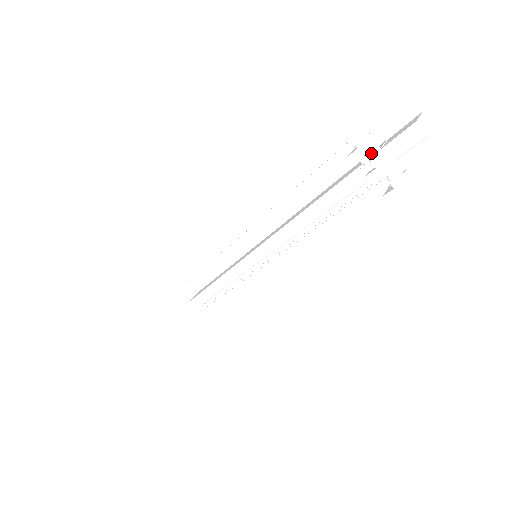
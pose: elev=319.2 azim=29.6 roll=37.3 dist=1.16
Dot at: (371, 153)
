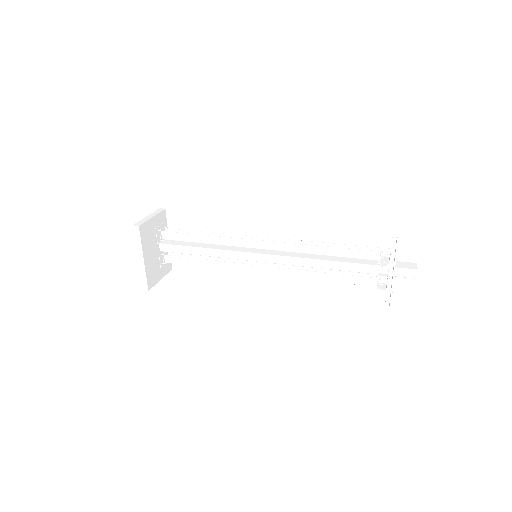
Dot at: (390, 267)
